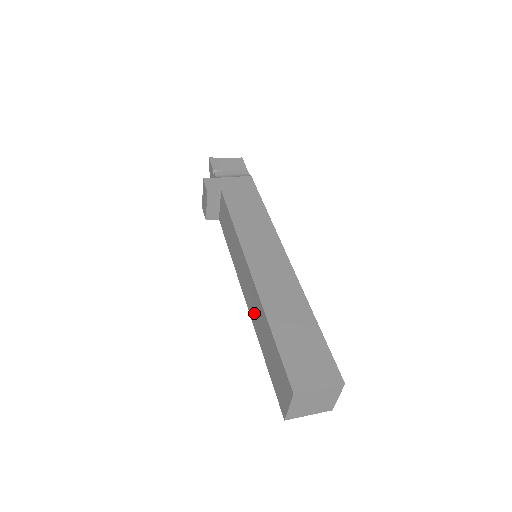
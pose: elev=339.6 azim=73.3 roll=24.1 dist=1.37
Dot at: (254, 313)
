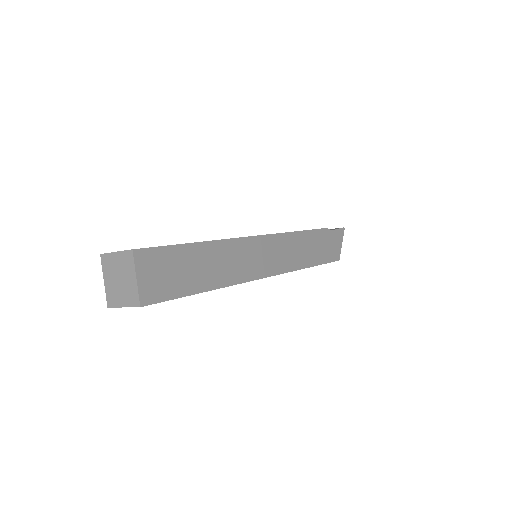
Dot at: occluded
